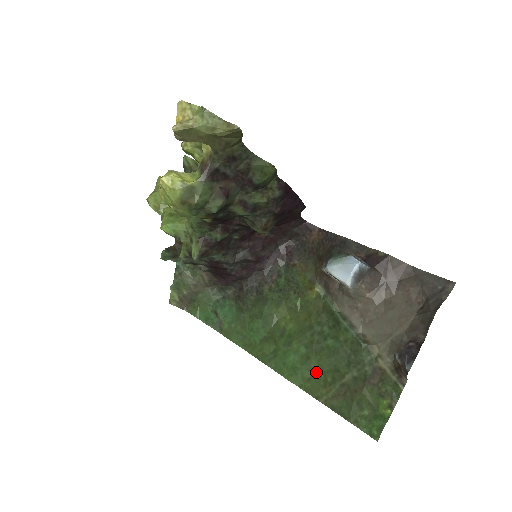
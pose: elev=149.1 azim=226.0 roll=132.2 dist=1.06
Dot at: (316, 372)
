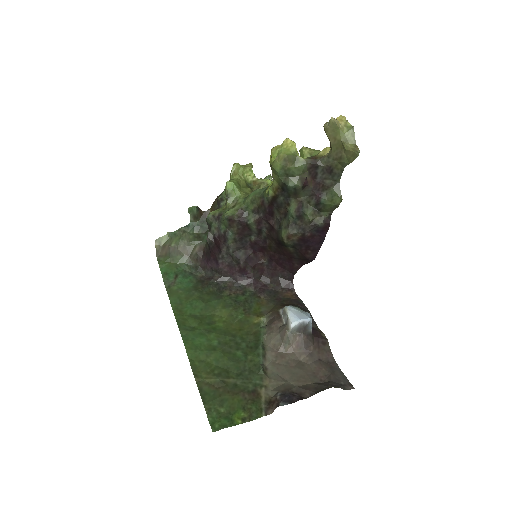
Dot at: (211, 361)
